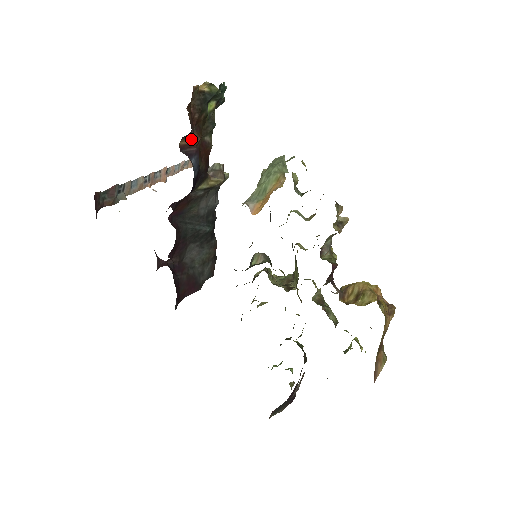
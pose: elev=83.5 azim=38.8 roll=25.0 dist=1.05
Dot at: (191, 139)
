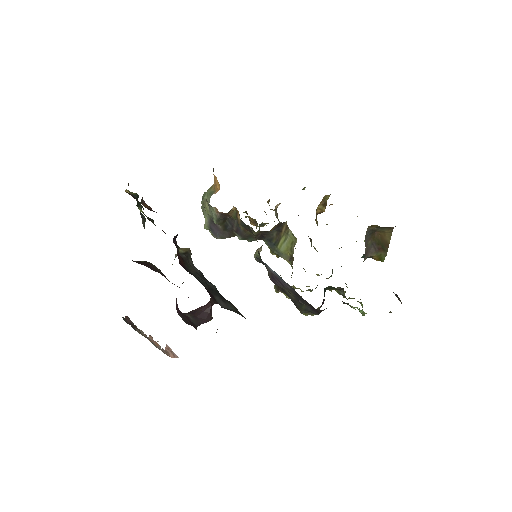
Dot at: (146, 206)
